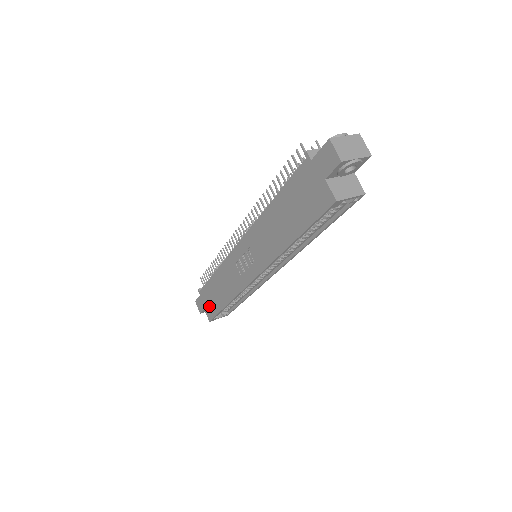
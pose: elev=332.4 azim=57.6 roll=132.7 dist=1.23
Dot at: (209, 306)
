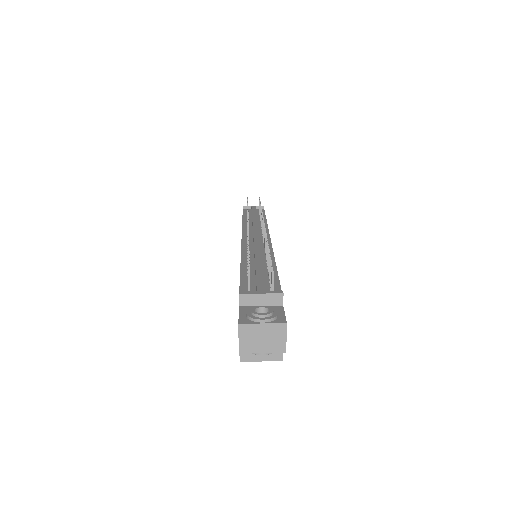
Dot at: occluded
